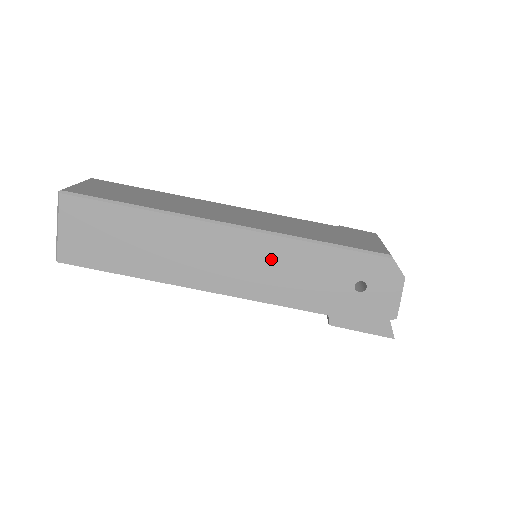
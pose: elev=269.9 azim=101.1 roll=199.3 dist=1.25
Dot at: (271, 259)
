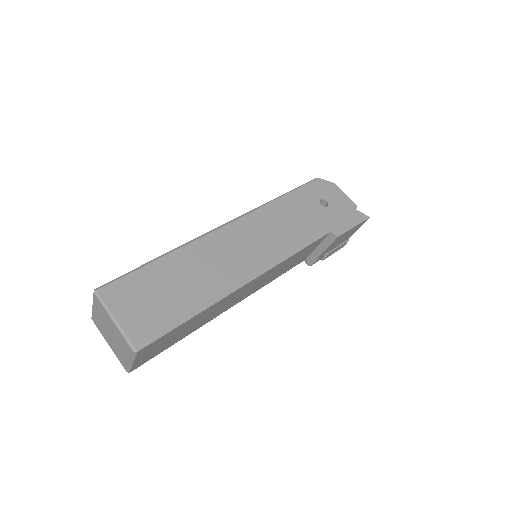
Dot at: (269, 224)
